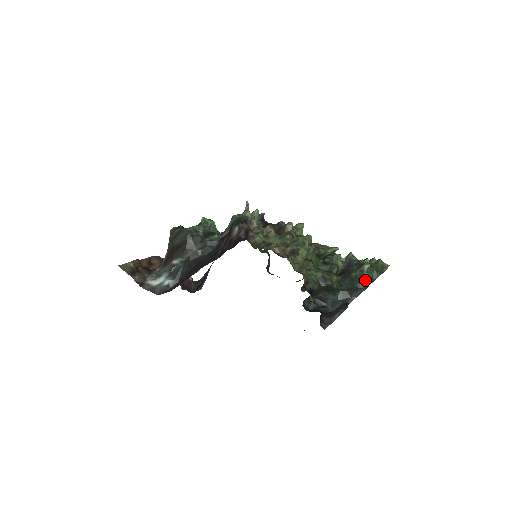
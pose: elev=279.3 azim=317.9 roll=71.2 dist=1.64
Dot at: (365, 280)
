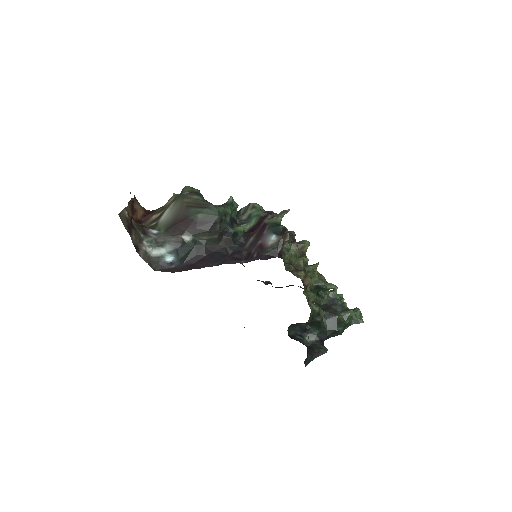
Dot at: (345, 326)
